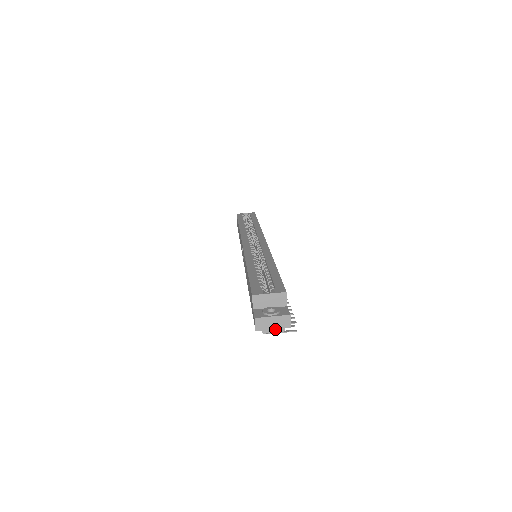
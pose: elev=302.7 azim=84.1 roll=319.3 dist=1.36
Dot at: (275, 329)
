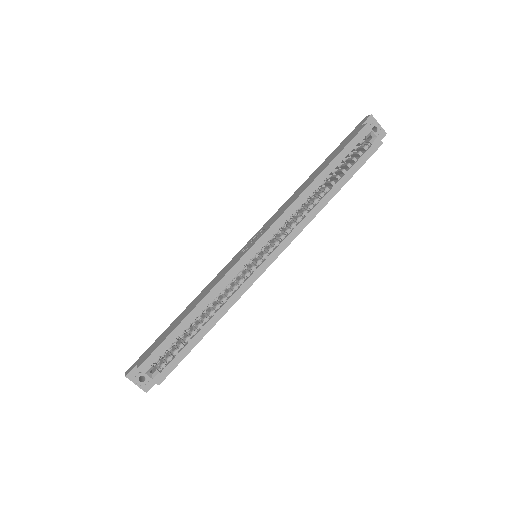
Dot at: occluded
